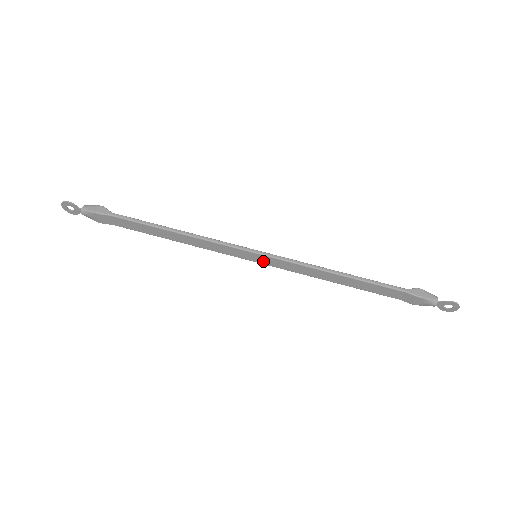
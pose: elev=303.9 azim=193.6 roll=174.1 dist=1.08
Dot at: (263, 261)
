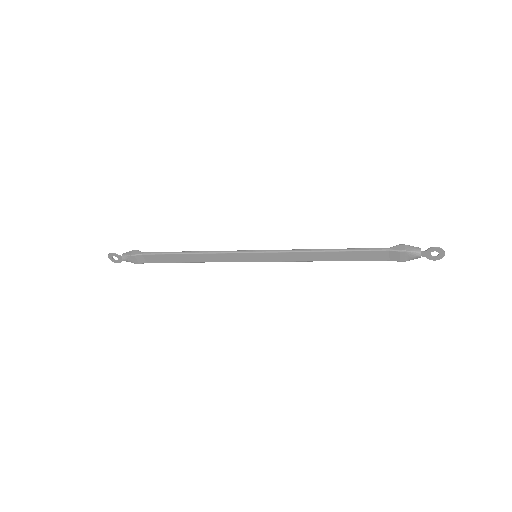
Dot at: (263, 259)
